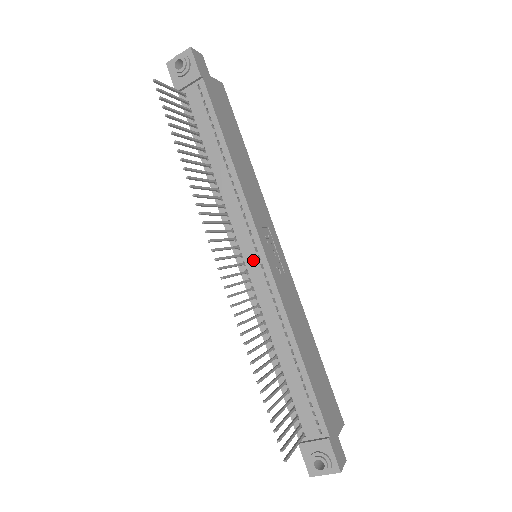
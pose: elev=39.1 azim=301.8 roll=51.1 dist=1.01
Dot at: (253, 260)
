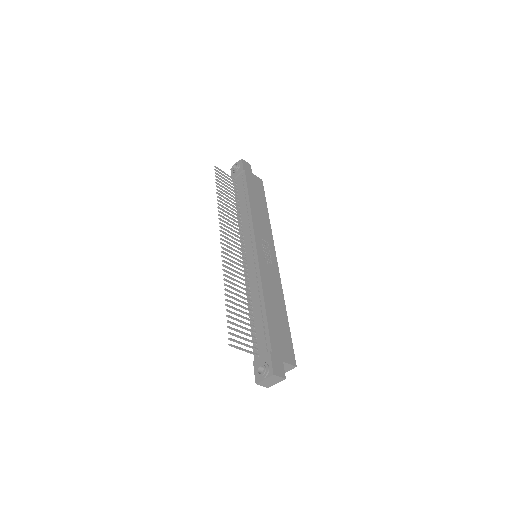
Dot at: (250, 253)
